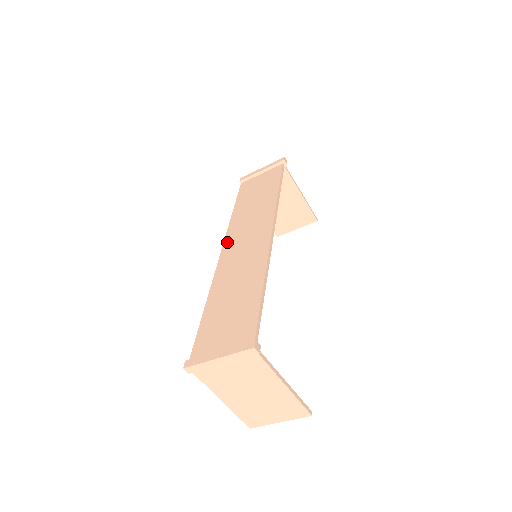
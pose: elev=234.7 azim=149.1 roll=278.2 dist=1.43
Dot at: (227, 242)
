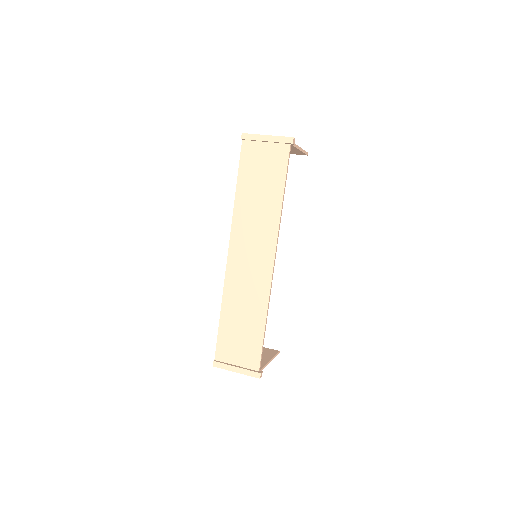
Dot at: (233, 243)
